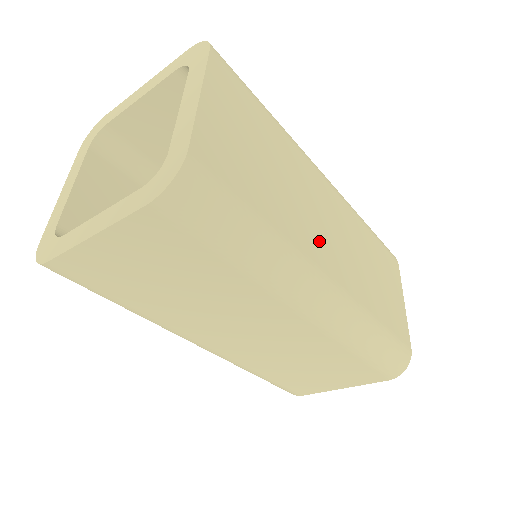
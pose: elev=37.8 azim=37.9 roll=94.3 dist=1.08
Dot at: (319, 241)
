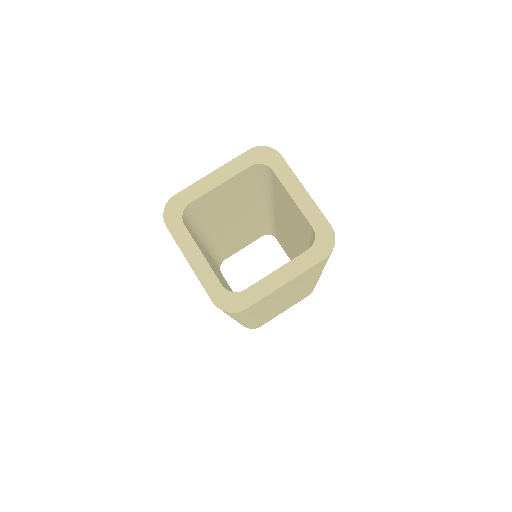
Dot at: (269, 309)
